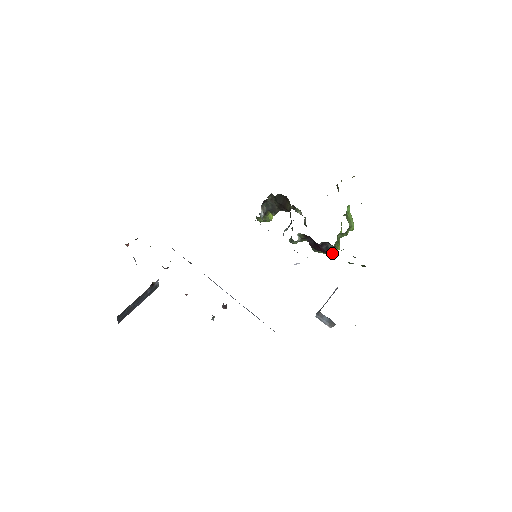
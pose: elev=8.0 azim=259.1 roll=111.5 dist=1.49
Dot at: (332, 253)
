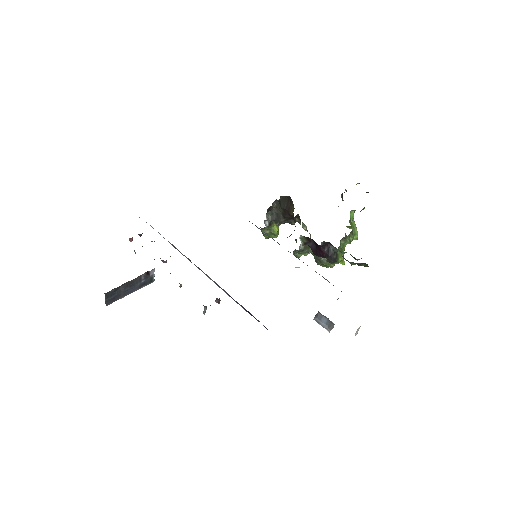
Dot at: (334, 257)
